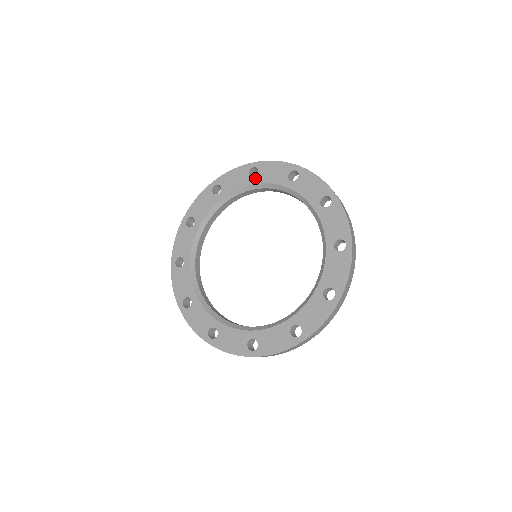
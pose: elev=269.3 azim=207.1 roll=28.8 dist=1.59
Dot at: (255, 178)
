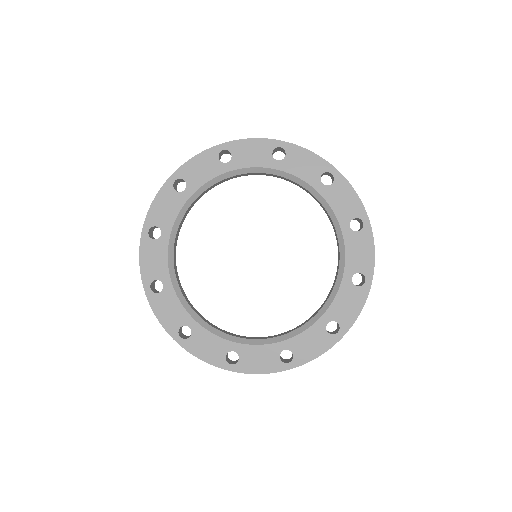
Dot at: (323, 186)
